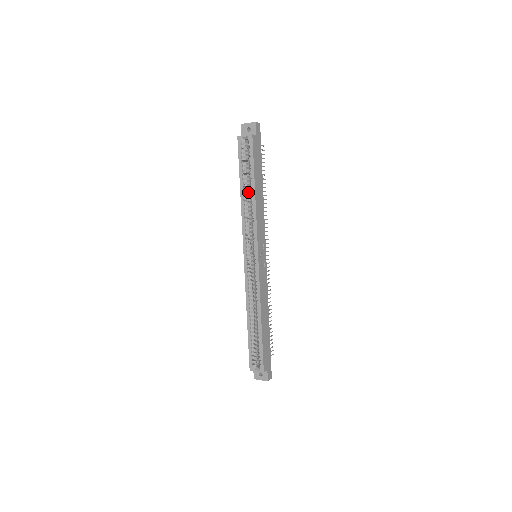
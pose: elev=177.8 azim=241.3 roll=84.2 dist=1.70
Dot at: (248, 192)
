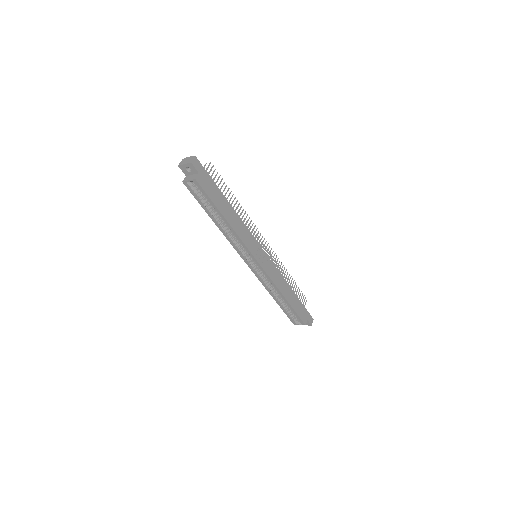
Dot at: (220, 218)
